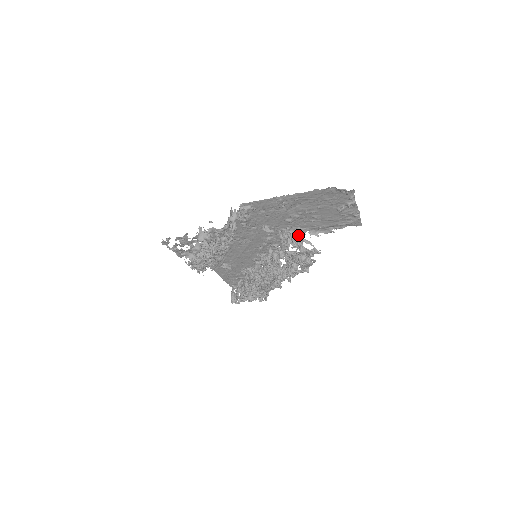
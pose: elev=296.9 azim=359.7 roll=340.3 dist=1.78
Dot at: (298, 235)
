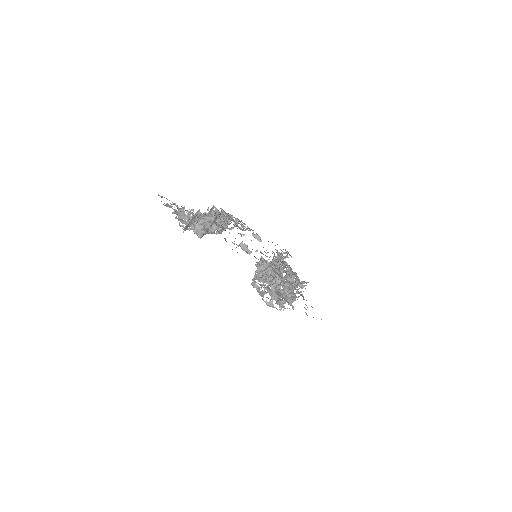
Dot at: (279, 273)
